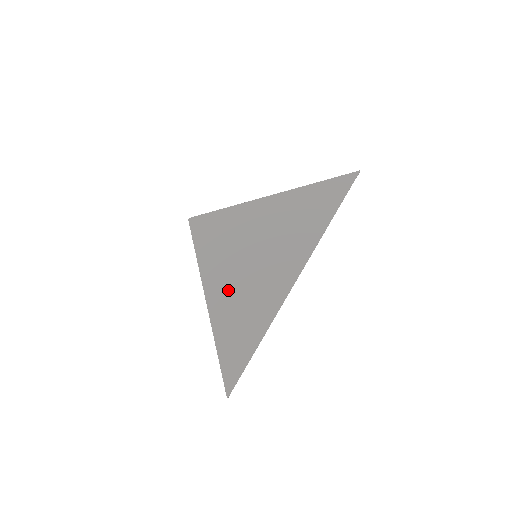
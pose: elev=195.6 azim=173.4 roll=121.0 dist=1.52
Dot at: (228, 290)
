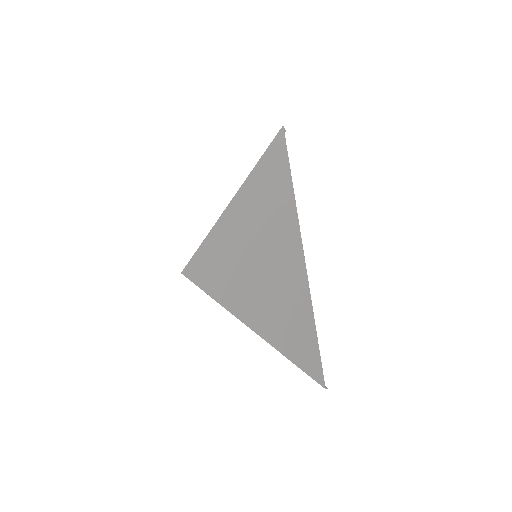
Dot at: (255, 301)
